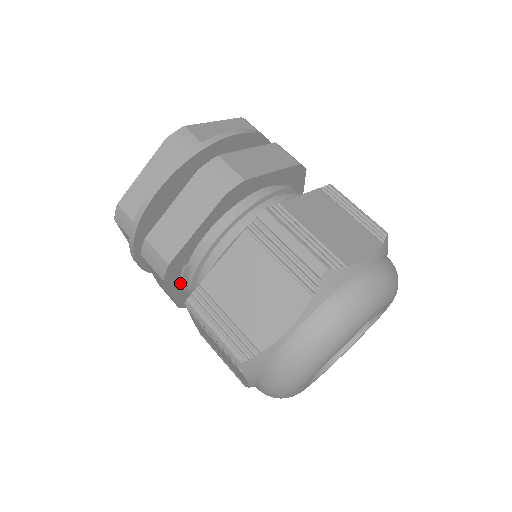
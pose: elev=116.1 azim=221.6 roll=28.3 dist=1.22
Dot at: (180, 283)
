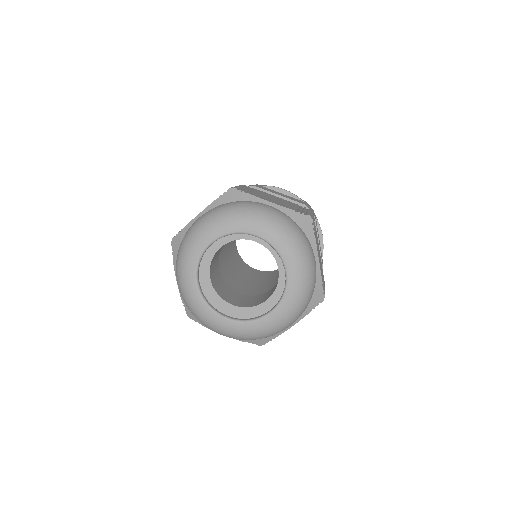
Dot at: occluded
